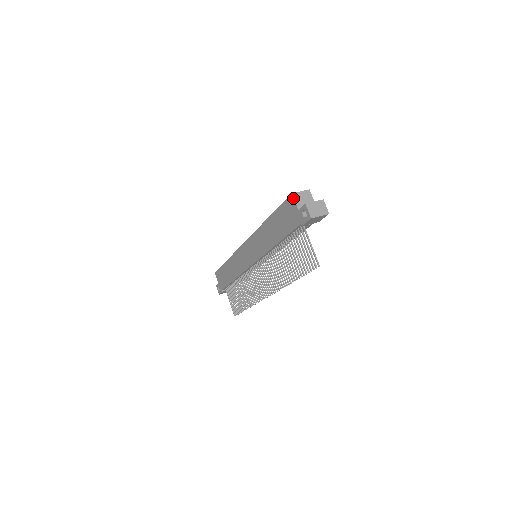
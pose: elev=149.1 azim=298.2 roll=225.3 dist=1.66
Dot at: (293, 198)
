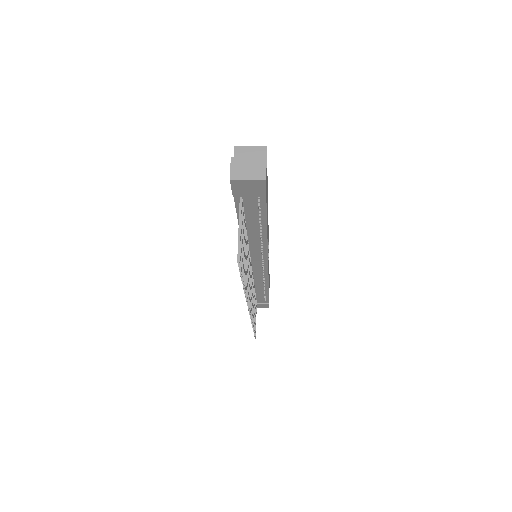
Dot at: occluded
